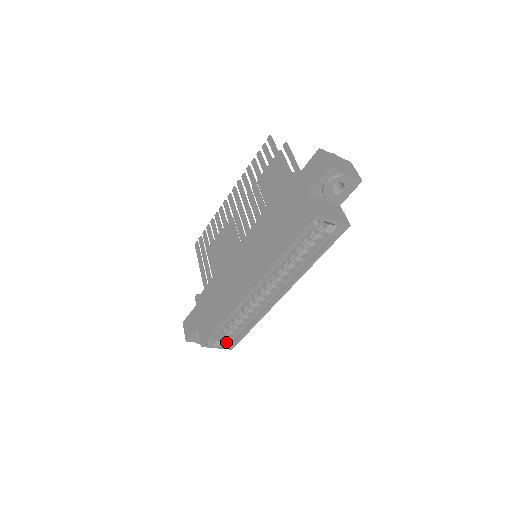
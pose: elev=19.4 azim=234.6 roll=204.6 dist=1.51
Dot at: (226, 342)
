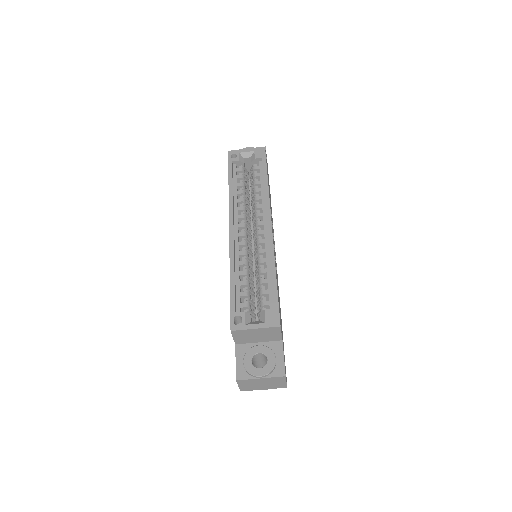
Dot at: (262, 317)
